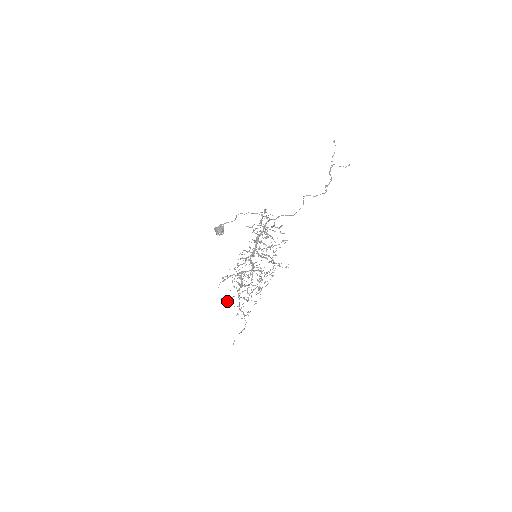
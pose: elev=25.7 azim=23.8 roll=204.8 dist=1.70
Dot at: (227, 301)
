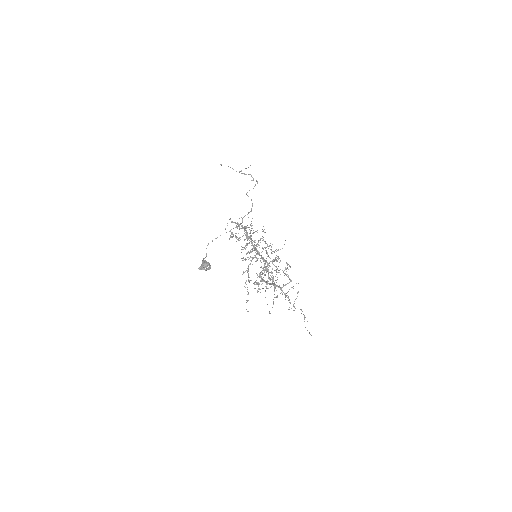
Dot at: (276, 297)
